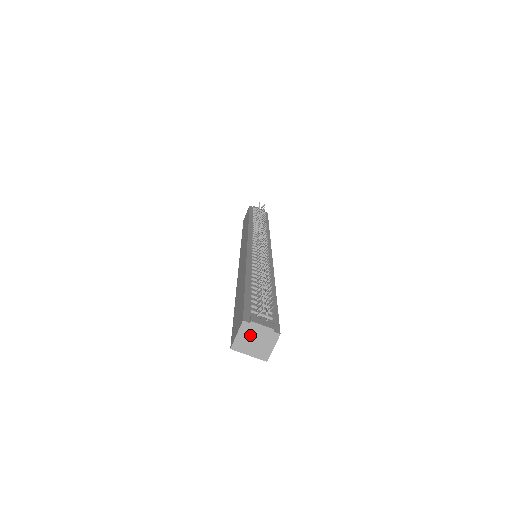
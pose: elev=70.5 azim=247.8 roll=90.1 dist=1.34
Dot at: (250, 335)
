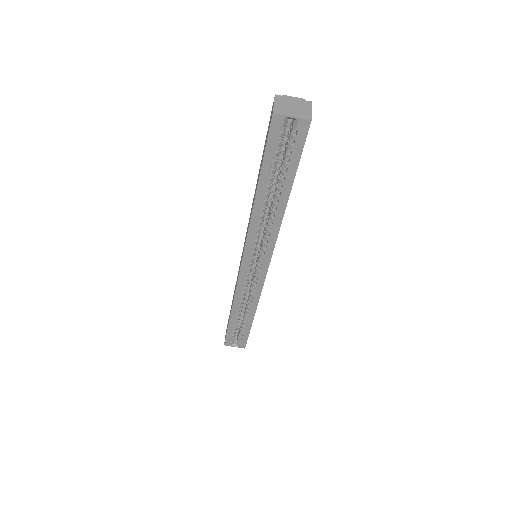
Dot at: (286, 103)
